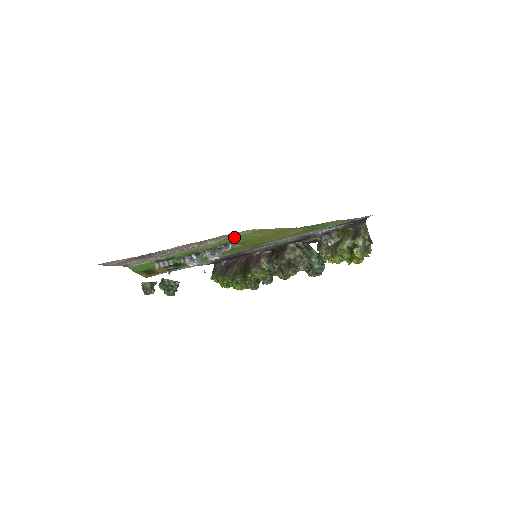
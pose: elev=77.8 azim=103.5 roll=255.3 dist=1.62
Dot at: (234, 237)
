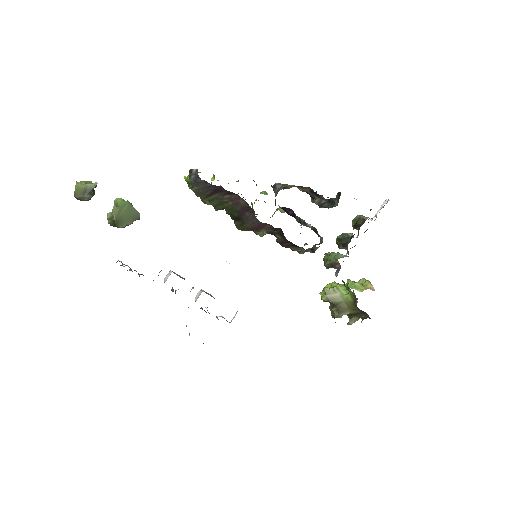
Dot at: occluded
